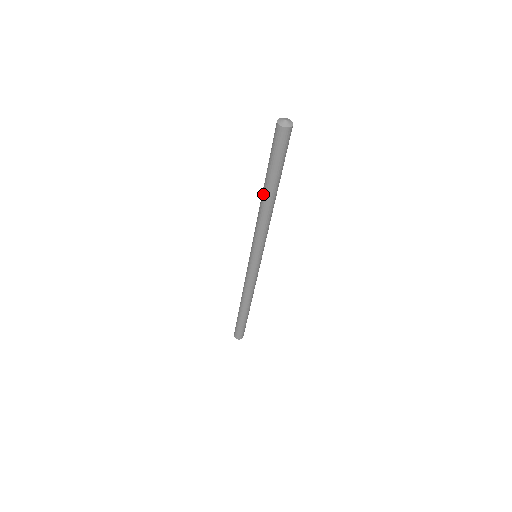
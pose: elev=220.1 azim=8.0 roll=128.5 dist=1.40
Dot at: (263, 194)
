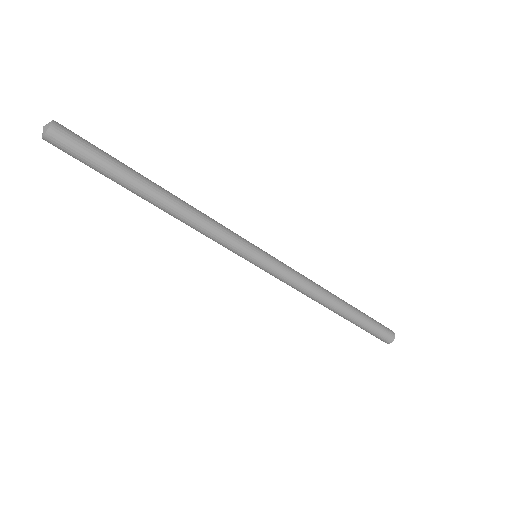
Dot at: occluded
